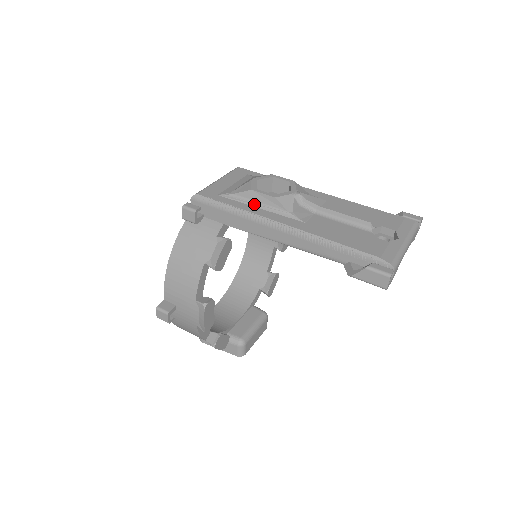
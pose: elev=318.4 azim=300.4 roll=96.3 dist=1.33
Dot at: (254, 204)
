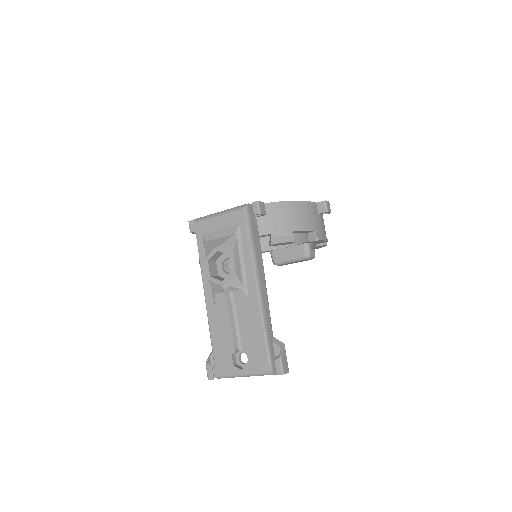
Dot at: occluded
